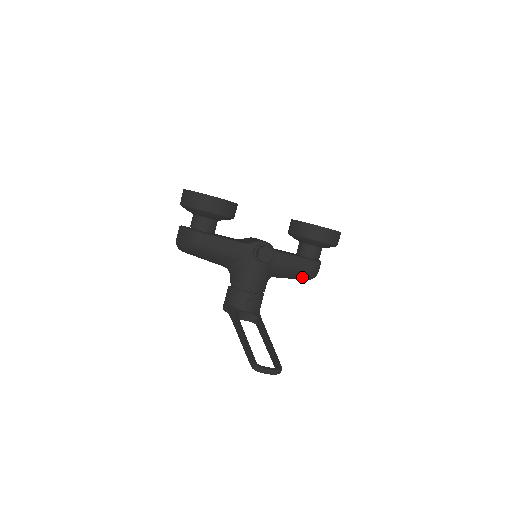
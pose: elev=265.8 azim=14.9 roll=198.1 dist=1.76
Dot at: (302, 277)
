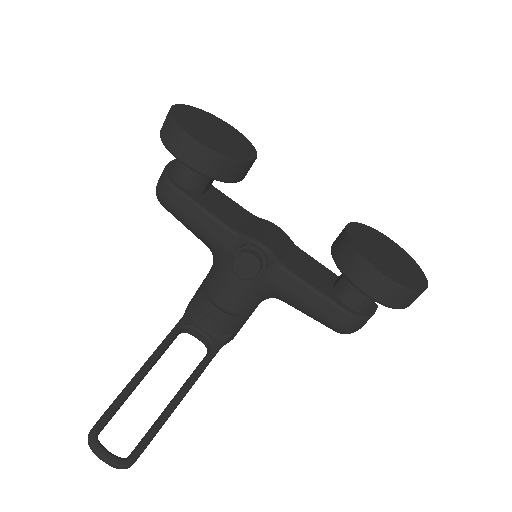
Dot at: occluded
